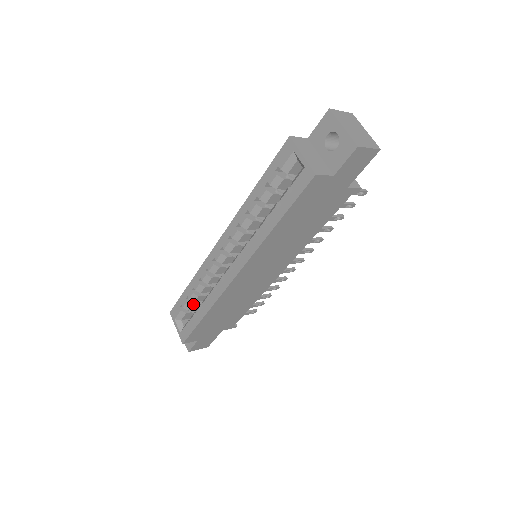
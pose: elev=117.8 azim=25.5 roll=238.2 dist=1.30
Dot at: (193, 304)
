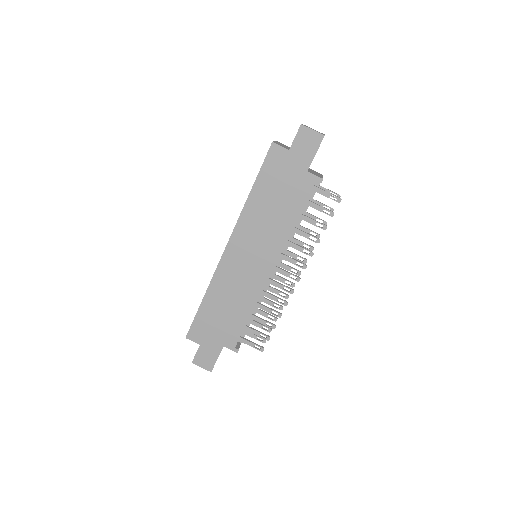
Dot at: occluded
